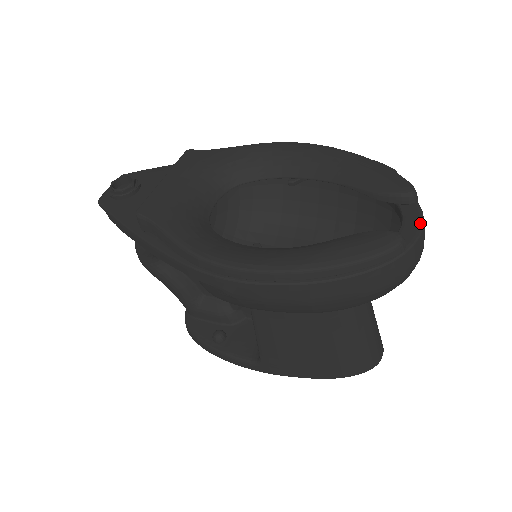
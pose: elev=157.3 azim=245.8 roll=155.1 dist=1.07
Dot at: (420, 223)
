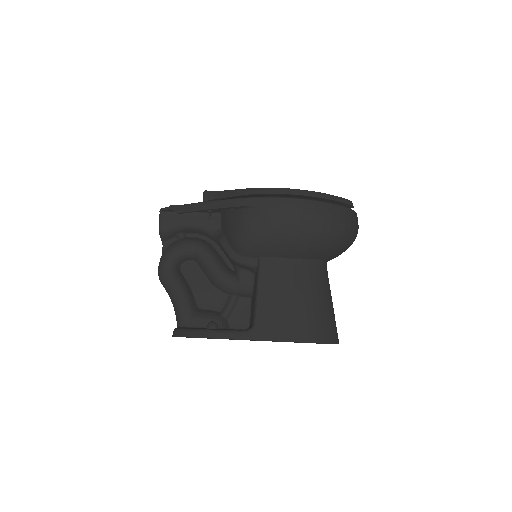
Dot at: occluded
